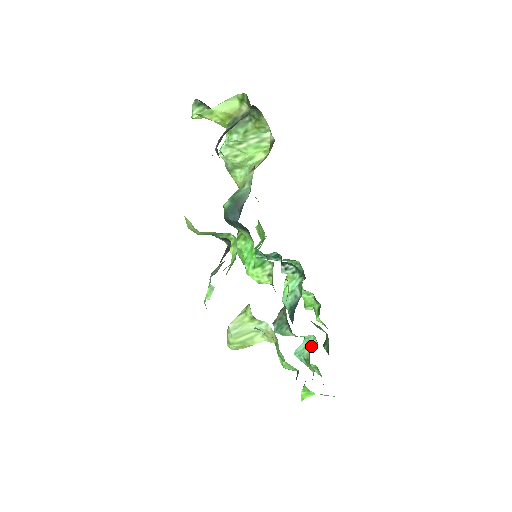
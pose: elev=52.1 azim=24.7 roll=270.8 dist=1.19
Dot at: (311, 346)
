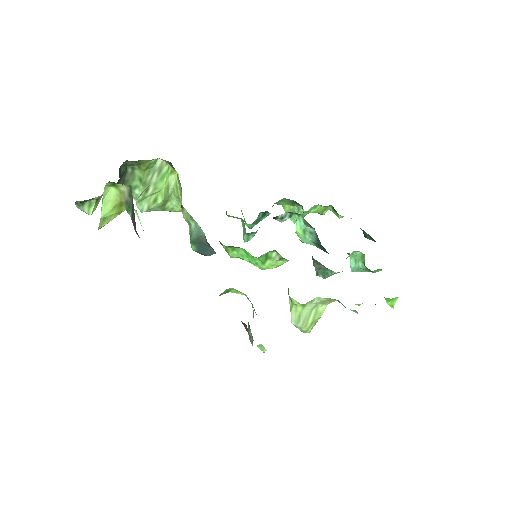
Dot at: (360, 258)
